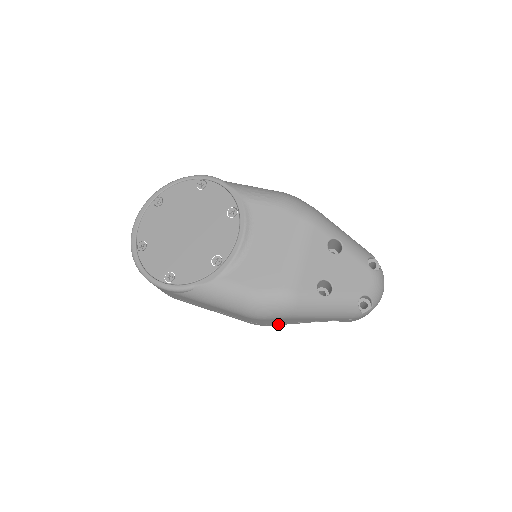
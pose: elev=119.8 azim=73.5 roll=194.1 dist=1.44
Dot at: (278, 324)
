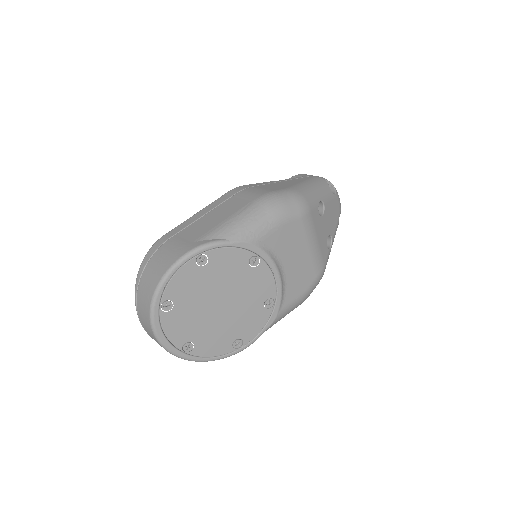
Dot at: occluded
